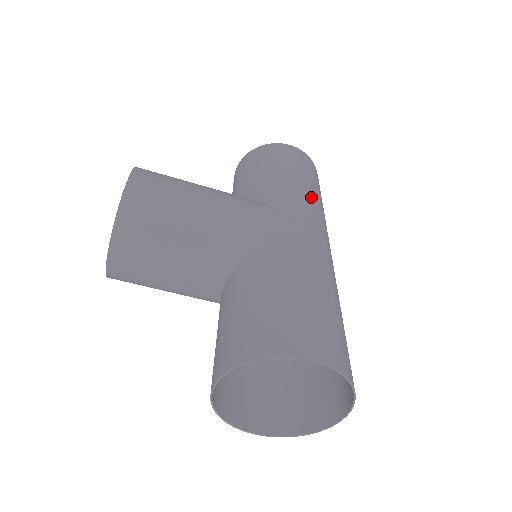
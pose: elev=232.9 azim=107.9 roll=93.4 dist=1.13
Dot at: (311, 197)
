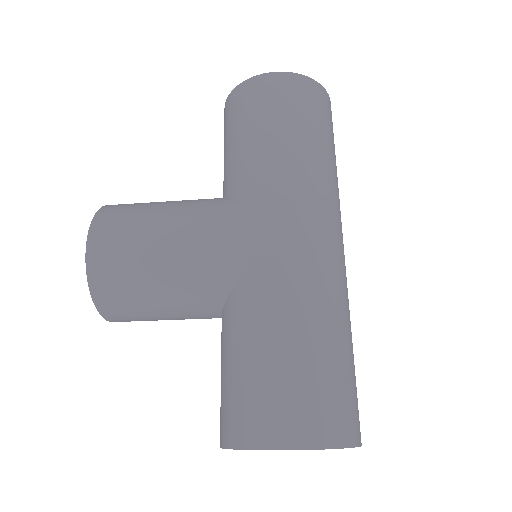
Dot at: (301, 168)
